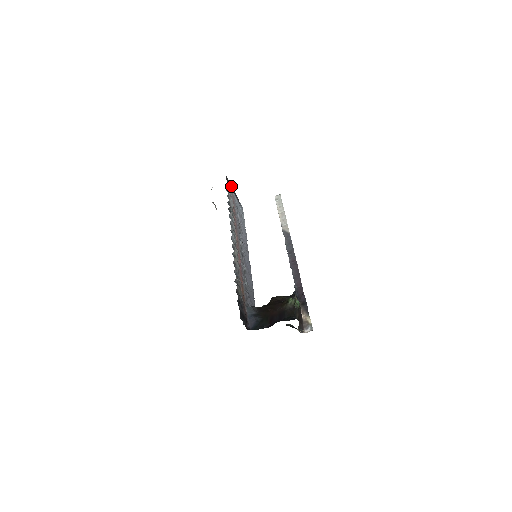
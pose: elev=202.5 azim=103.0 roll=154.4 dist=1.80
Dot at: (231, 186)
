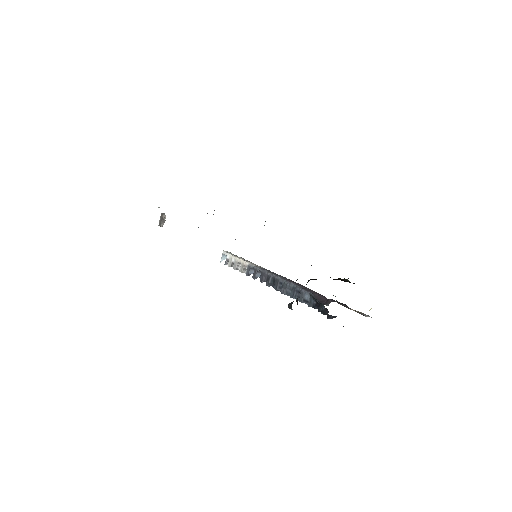
Dot at: occluded
